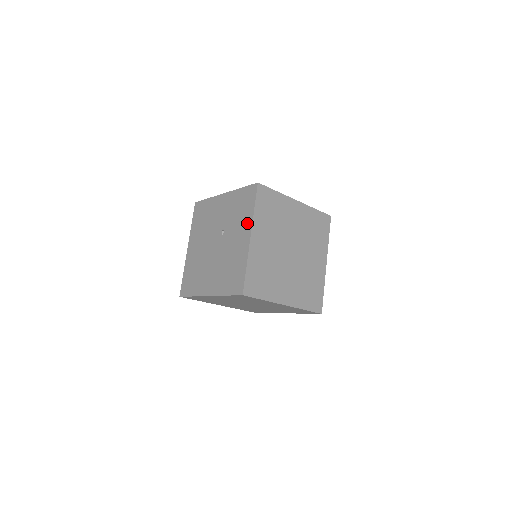
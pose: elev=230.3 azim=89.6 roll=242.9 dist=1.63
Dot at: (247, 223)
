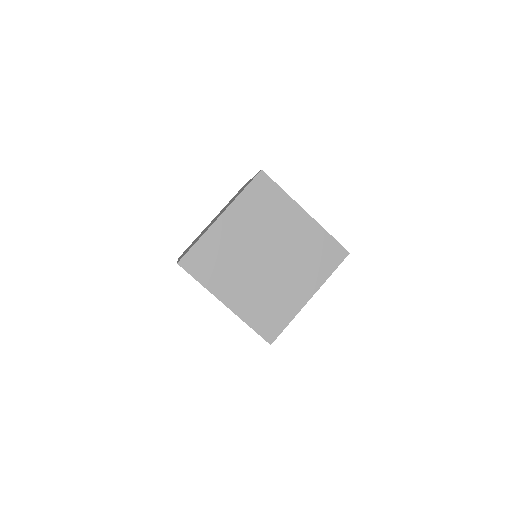
Dot at: occluded
